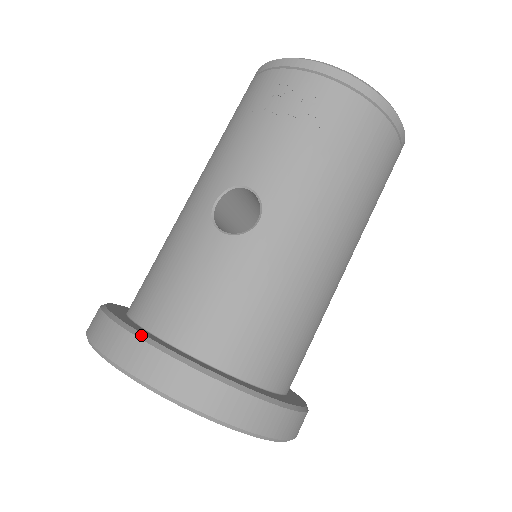
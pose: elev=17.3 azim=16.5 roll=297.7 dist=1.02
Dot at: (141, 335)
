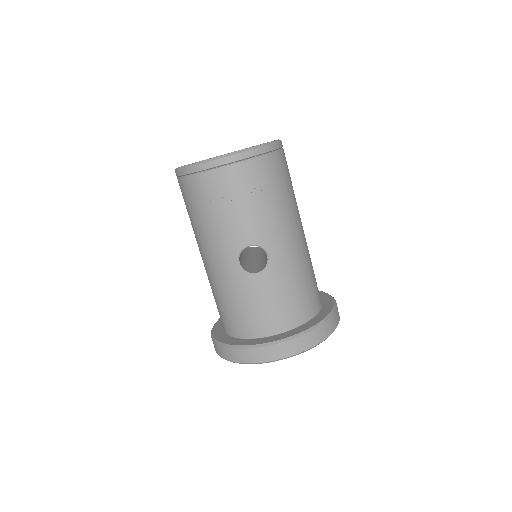
Dot at: (268, 344)
